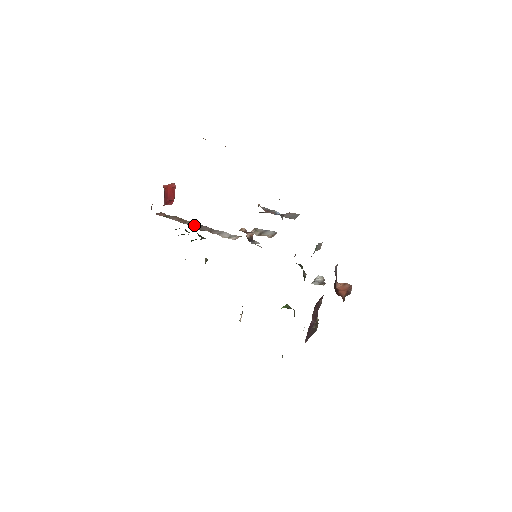
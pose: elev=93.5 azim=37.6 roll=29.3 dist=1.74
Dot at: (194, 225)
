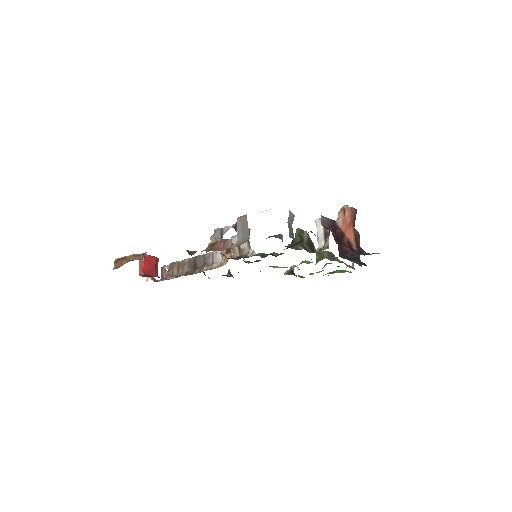
Dot at: (191, 266)
